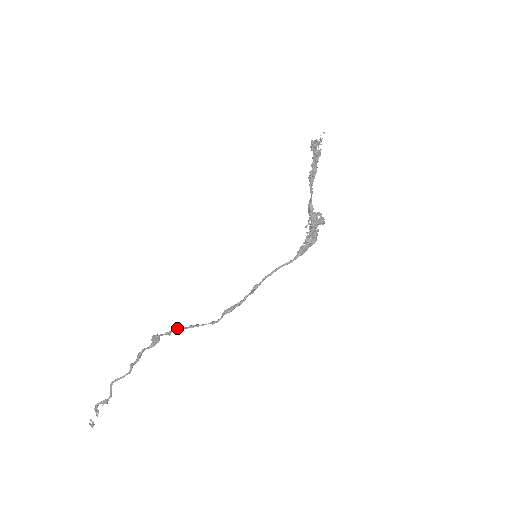
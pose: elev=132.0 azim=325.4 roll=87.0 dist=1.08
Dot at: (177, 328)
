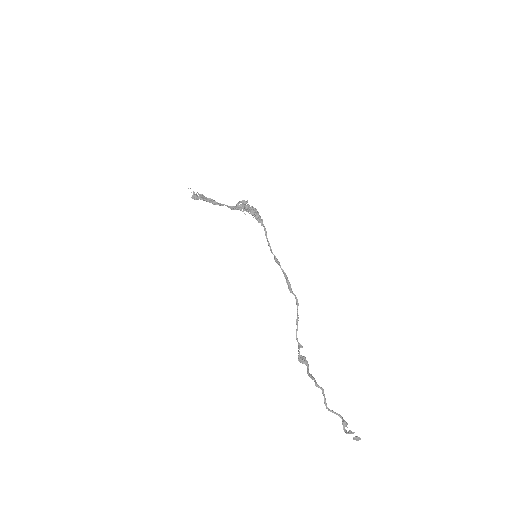
Dot at: (296, 336)
